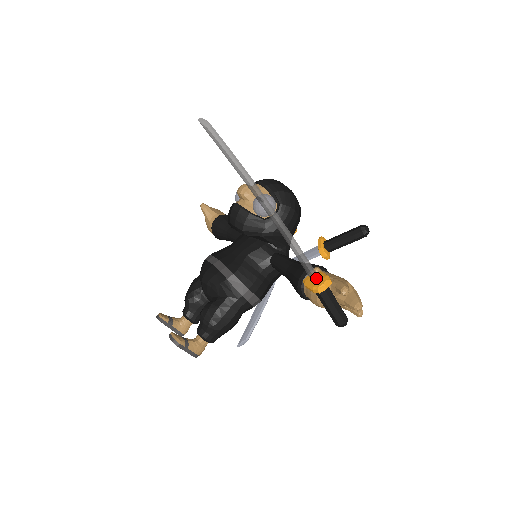
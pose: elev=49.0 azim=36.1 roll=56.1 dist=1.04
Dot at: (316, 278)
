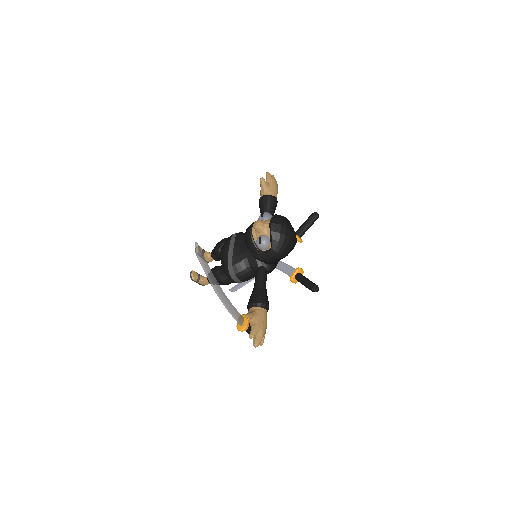
Dot at: (239, 324)
